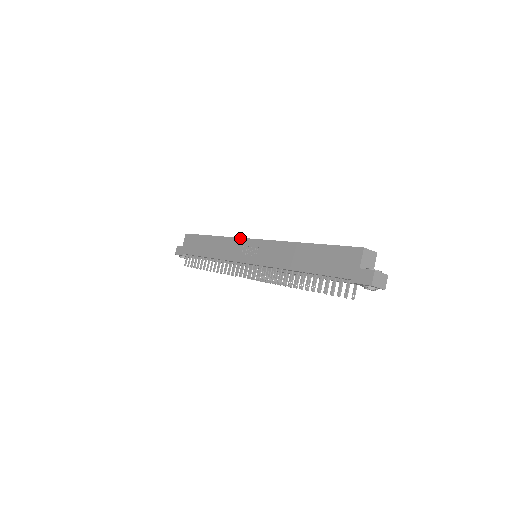
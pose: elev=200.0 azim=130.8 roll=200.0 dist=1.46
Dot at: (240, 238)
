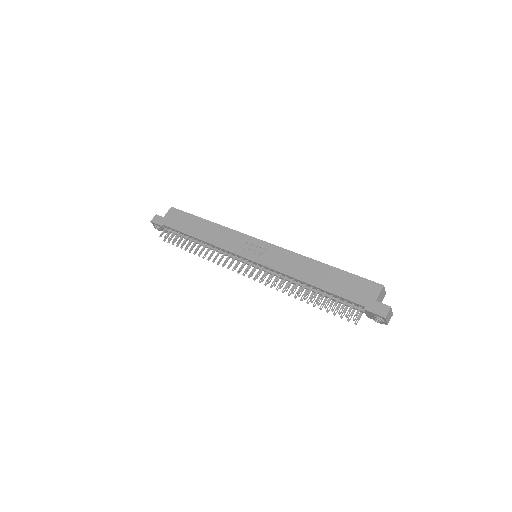
Dot at: (245, 234)
